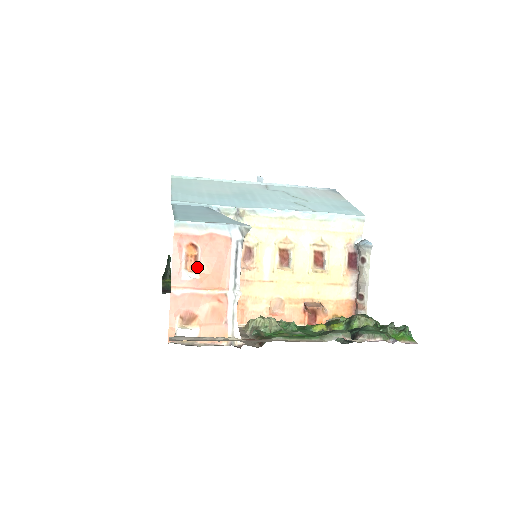
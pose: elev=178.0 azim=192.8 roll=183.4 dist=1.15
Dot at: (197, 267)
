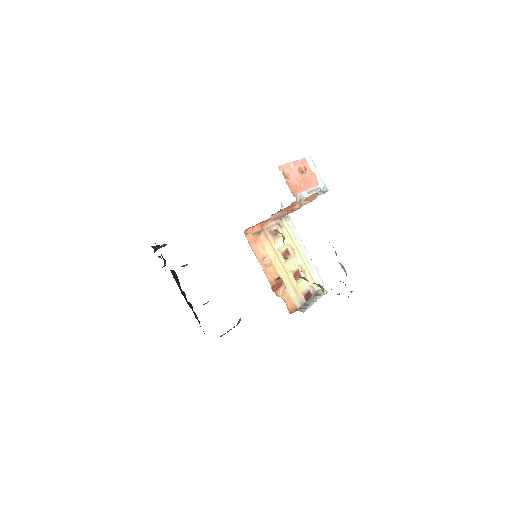
Dot at: (301, 173)
